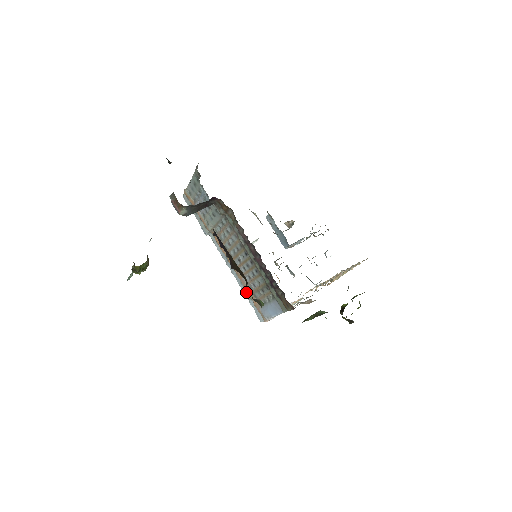
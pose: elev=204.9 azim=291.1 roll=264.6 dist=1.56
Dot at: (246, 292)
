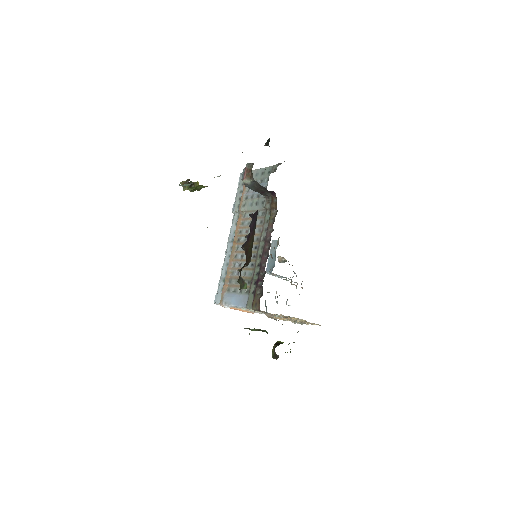
Dot at: (224, 273)
